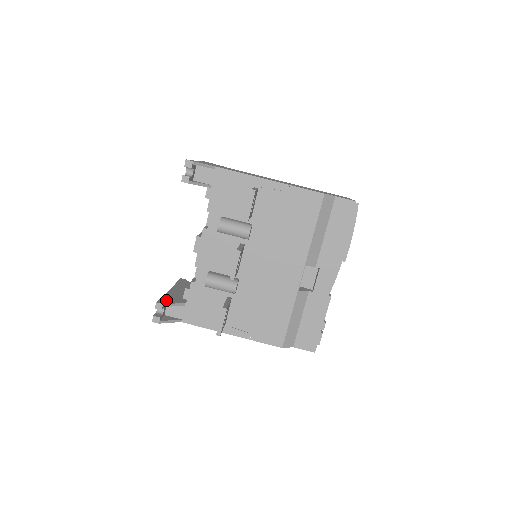
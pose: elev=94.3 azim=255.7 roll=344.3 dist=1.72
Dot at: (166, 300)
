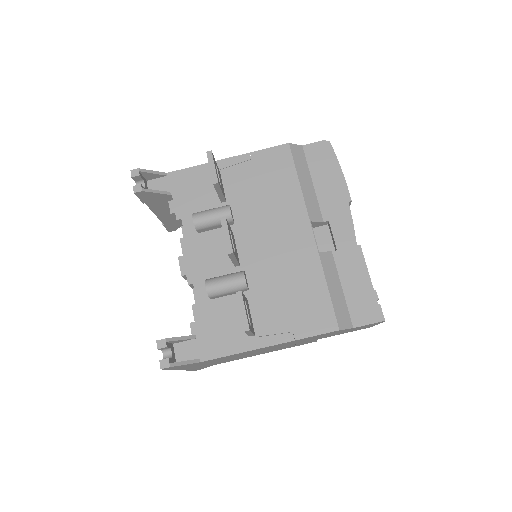
Dot at: occluded
